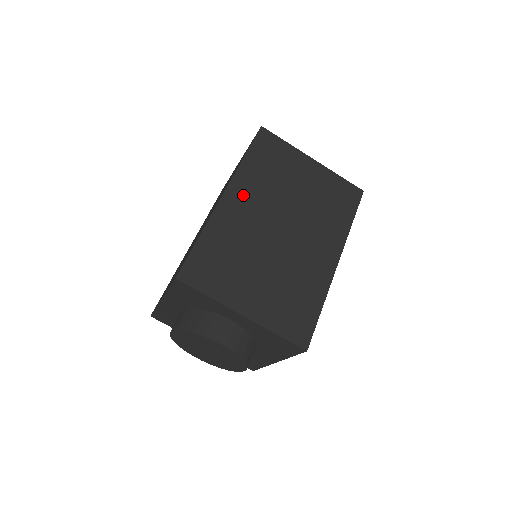
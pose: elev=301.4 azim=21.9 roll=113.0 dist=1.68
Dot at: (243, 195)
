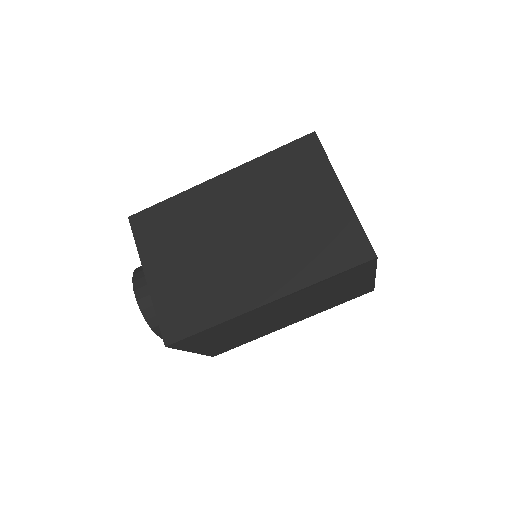
Dot at: (283, 302)
